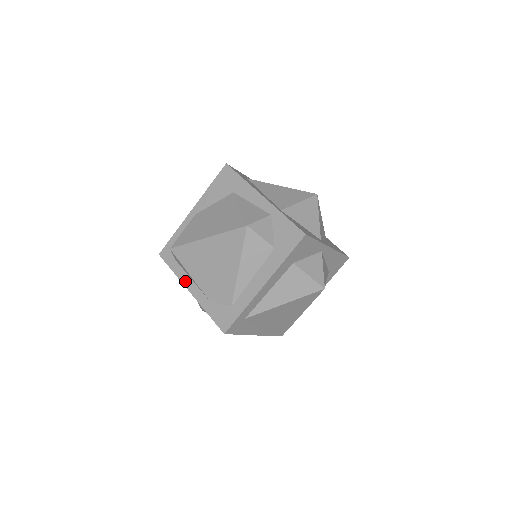
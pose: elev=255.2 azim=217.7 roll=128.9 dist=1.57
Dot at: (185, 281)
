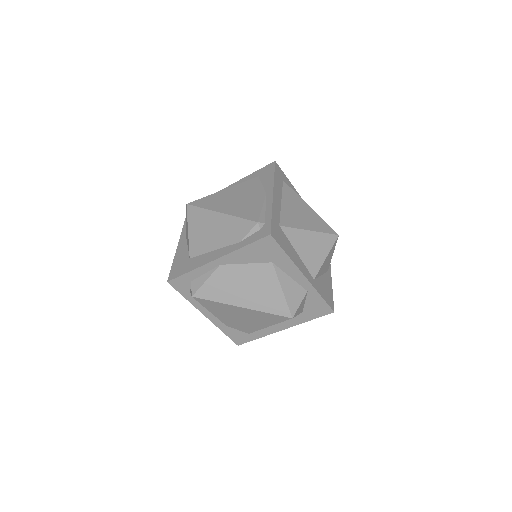
Dot at: (201, 309)
